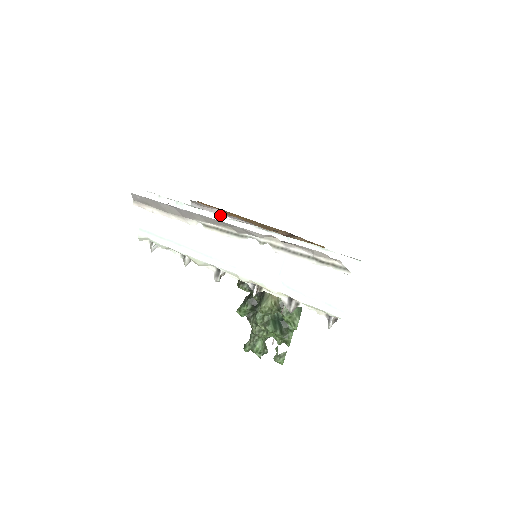
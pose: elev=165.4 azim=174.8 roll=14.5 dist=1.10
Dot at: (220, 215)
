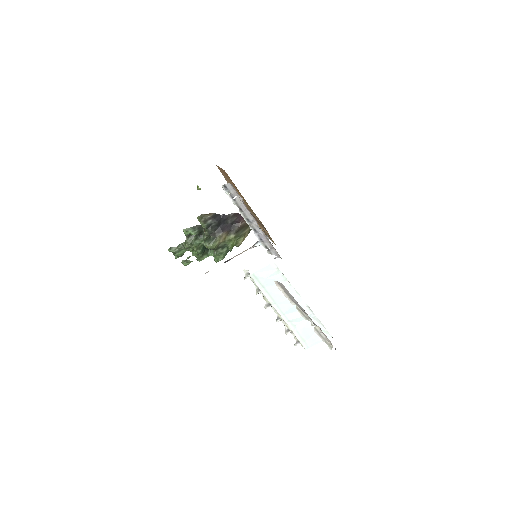
Dot at: (298, 293)
